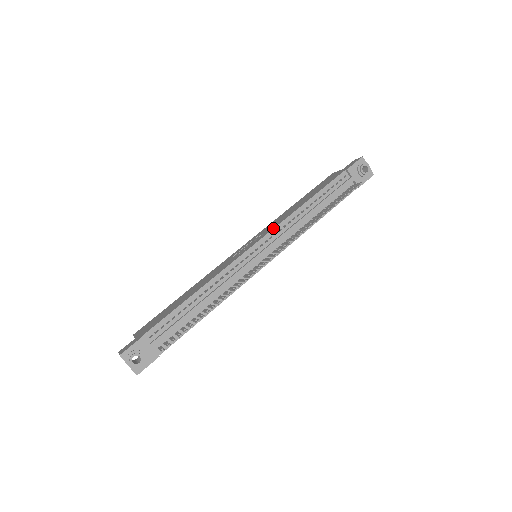
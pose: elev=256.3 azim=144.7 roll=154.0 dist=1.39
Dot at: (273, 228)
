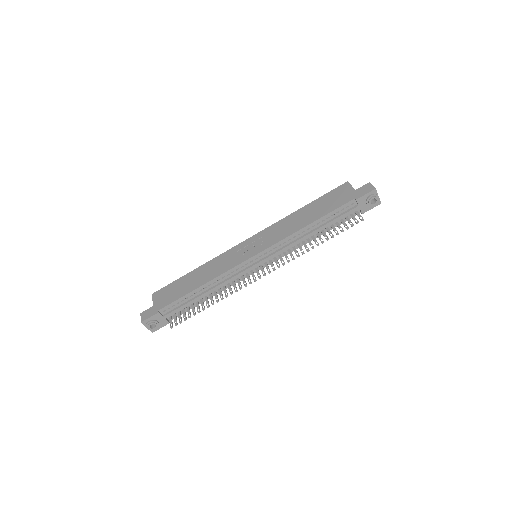
Dot at: (274, 244)
